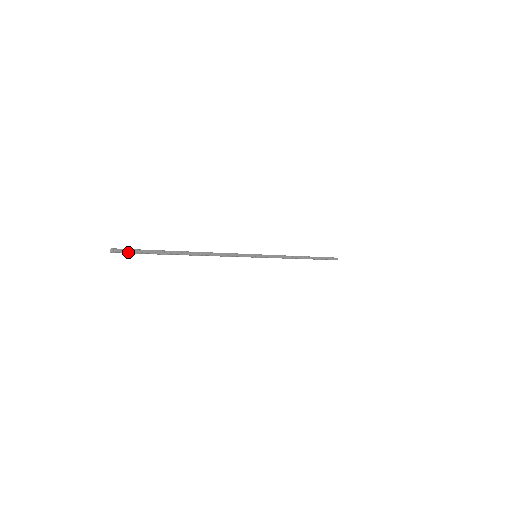
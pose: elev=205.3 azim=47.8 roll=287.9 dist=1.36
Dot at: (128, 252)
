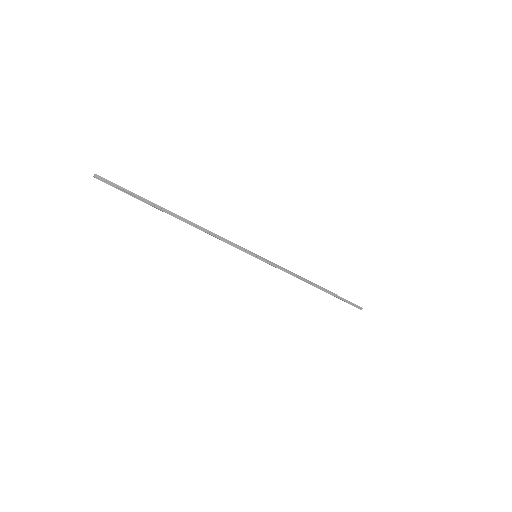
Dot at: (111, 185)
